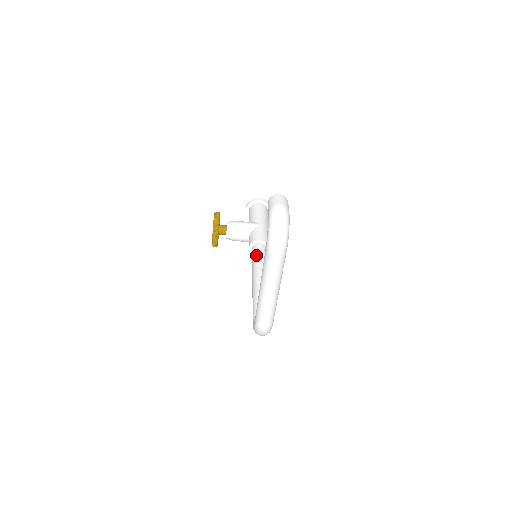
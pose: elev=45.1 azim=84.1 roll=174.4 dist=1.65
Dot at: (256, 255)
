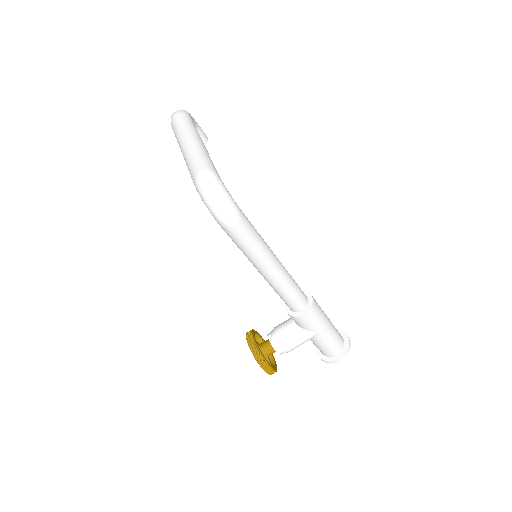
Dot at: occluded
